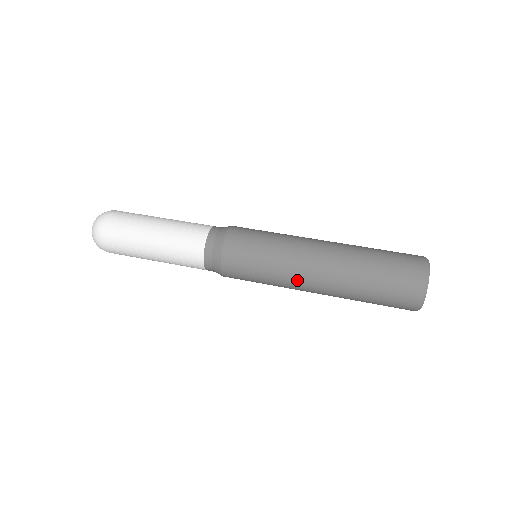
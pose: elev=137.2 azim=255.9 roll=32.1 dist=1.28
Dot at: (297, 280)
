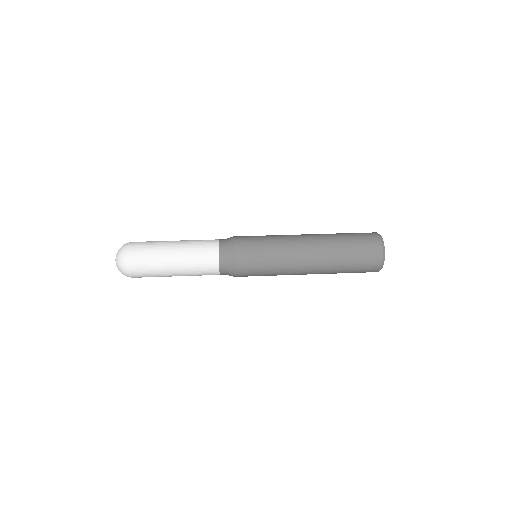
Dot at: (294, 254)
